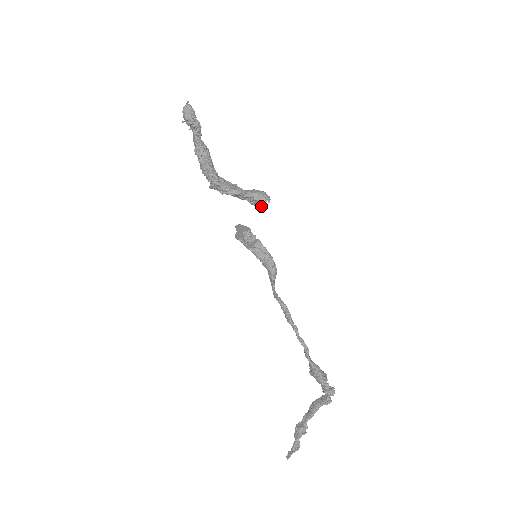
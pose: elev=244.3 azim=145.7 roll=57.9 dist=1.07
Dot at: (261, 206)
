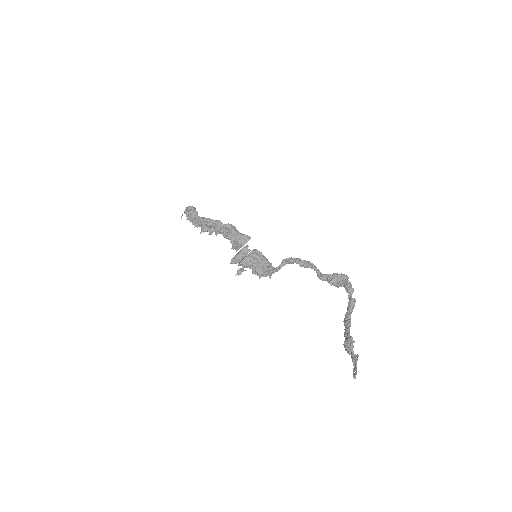
Dot at: (247, 240)
